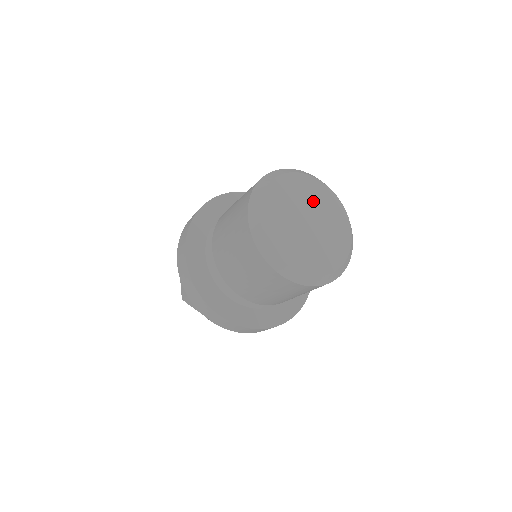
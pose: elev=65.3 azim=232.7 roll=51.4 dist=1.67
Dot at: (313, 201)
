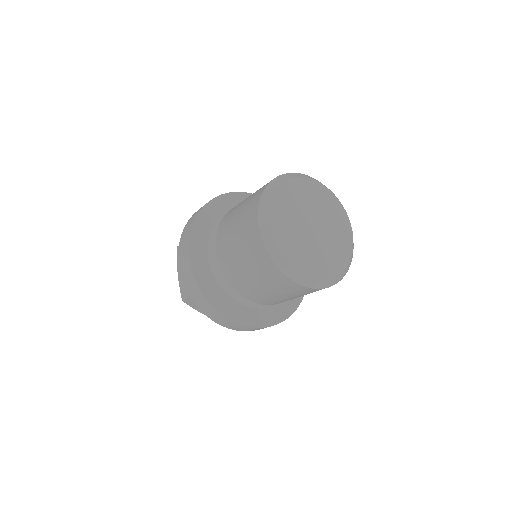
Dot at: (332, 224)
